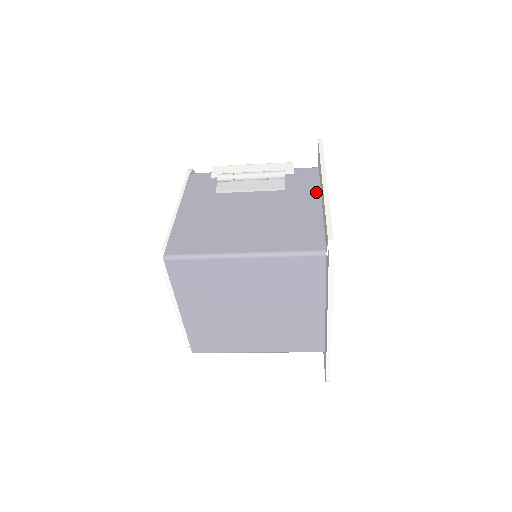
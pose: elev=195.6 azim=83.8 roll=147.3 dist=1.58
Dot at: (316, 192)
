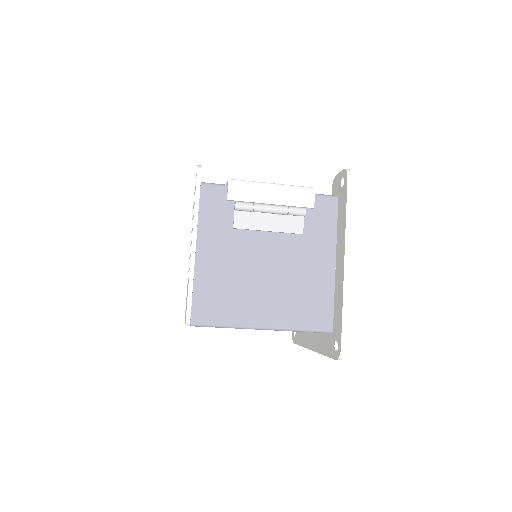
Dot at: (332, 243)
